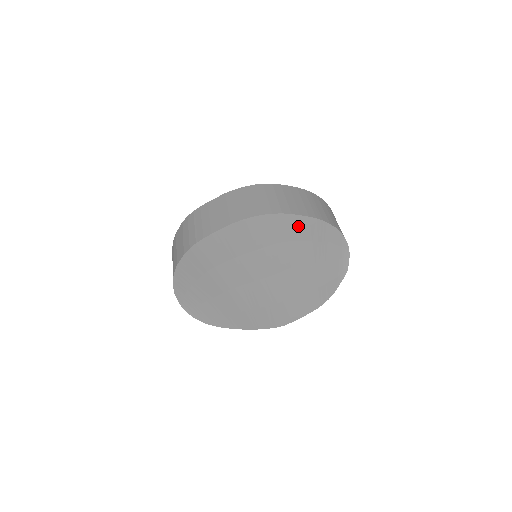
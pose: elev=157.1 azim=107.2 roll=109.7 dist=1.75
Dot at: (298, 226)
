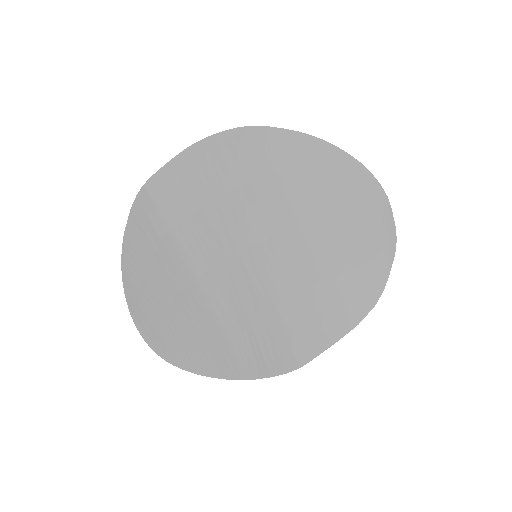
Dot at: (283, 147)
